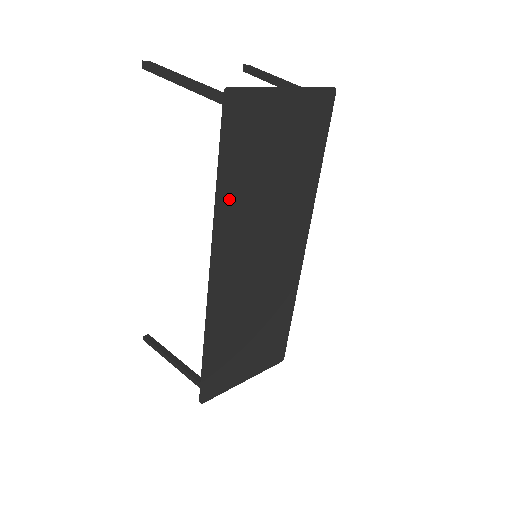
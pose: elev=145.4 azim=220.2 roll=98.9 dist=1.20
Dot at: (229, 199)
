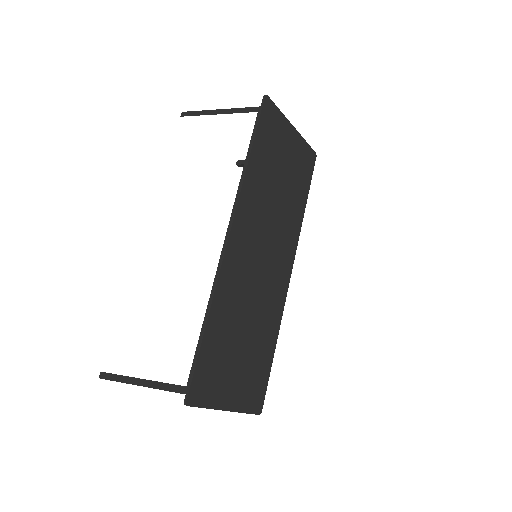
Dot at: (253, 174)
